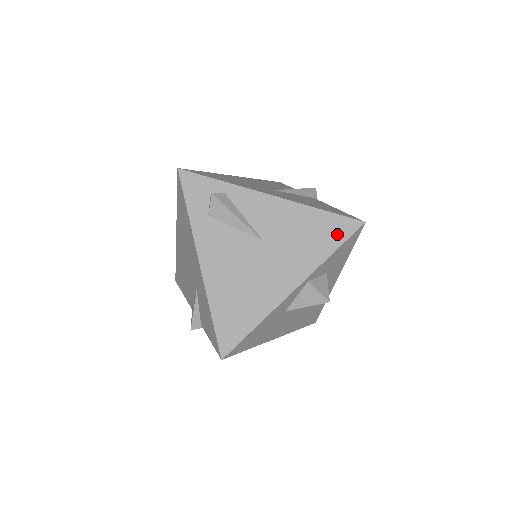
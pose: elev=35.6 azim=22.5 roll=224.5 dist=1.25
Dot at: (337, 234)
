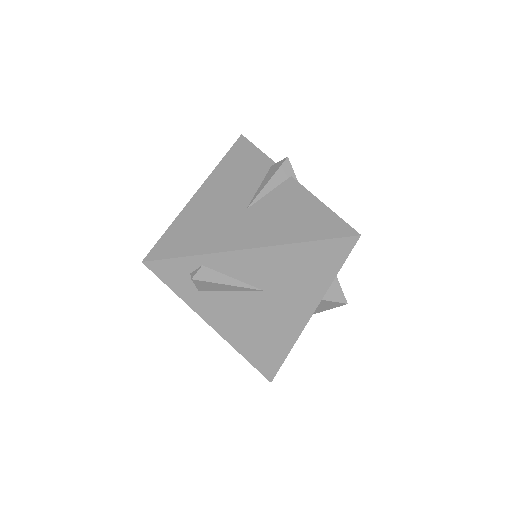
Dot at: (335, 257)
